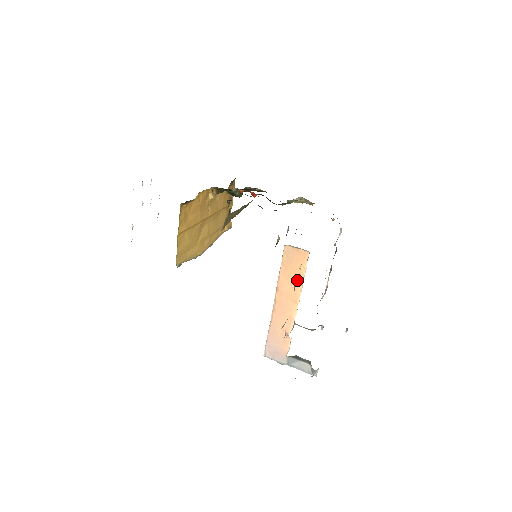
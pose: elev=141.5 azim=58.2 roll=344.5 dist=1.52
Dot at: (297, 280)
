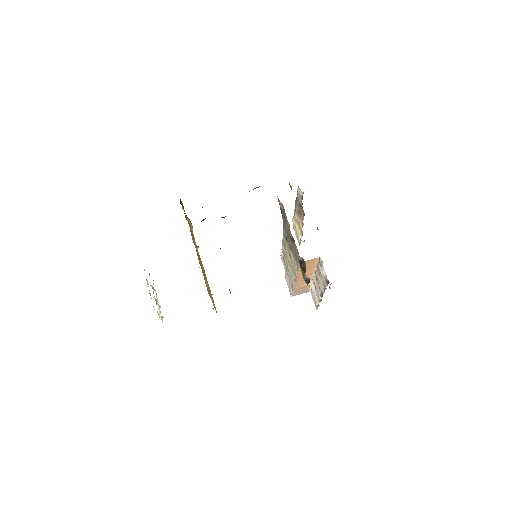
Dot at: (311, 268)
